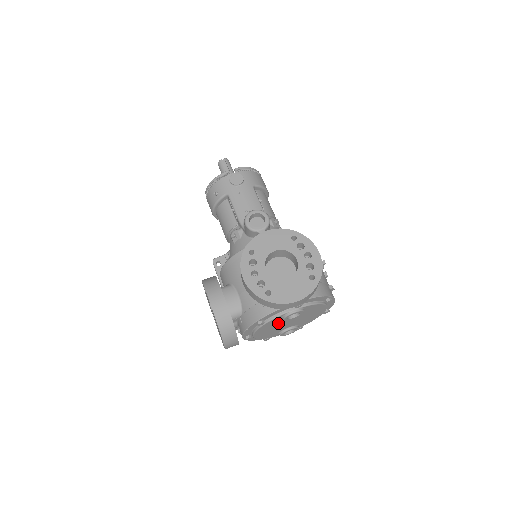
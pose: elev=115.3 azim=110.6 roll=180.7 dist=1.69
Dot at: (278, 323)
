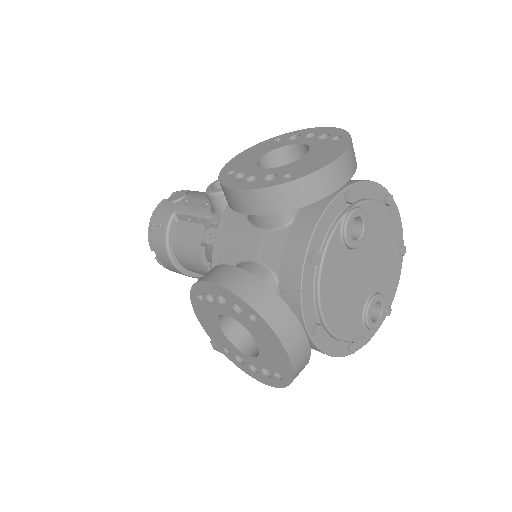
Dot at: (344, 267)
